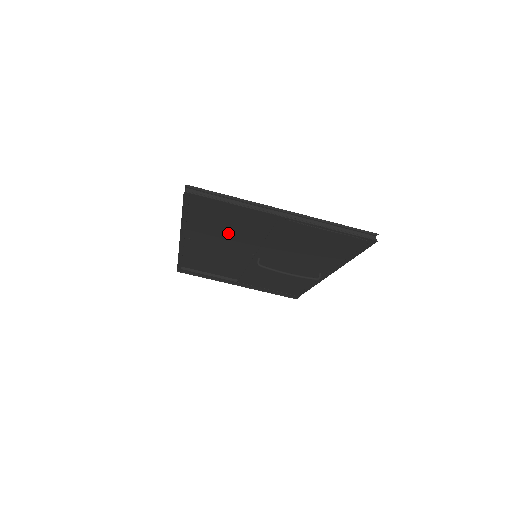
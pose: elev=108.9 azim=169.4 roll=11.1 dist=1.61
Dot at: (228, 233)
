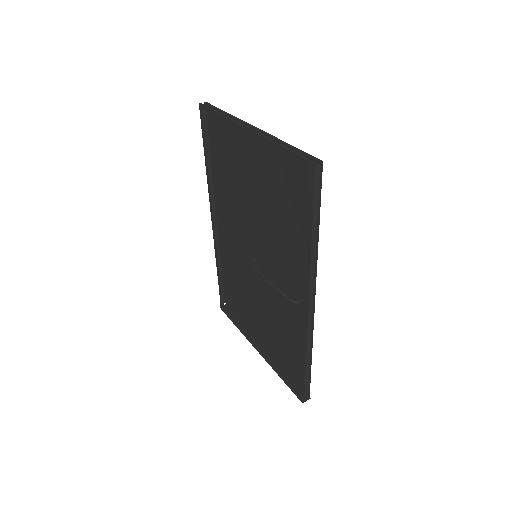
Dot at: (234, 199)
